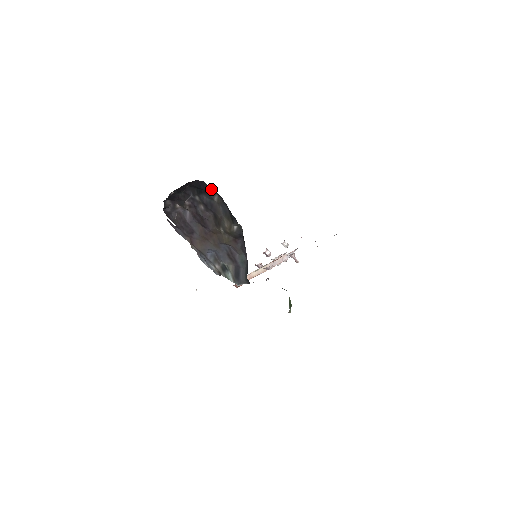
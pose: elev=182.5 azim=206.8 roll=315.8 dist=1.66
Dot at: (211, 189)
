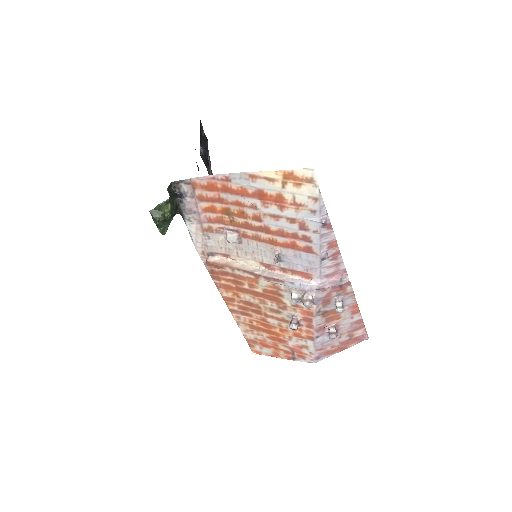
Dot at: (201, 123)
